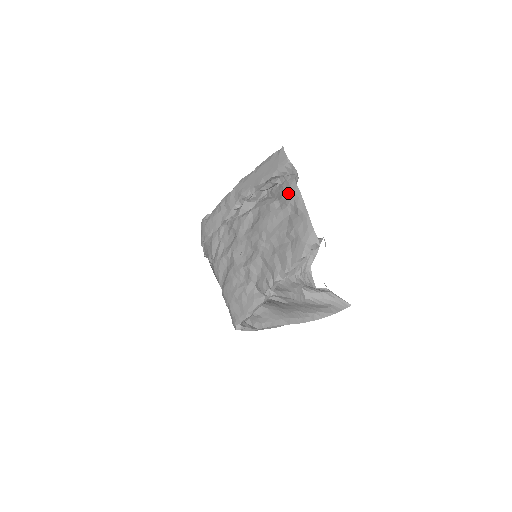
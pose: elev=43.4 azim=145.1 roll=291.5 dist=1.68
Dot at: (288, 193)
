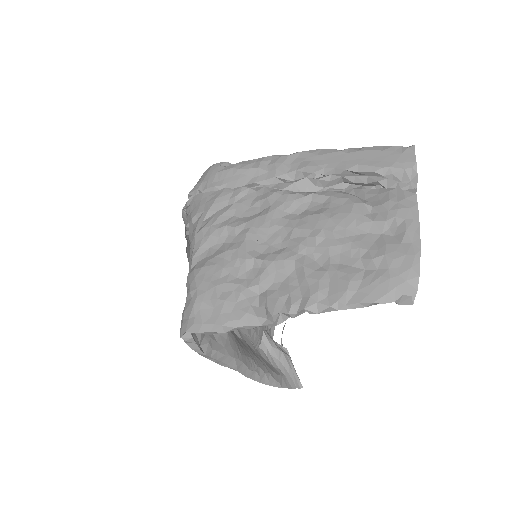
Dot at: (398, 205)
